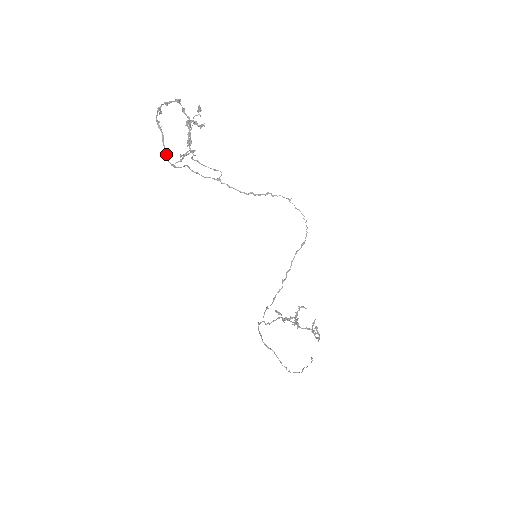
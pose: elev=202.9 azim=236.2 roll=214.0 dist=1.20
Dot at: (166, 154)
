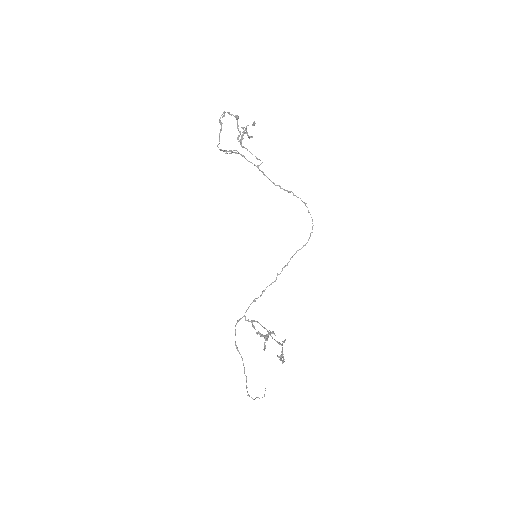
Dot at: occluded
